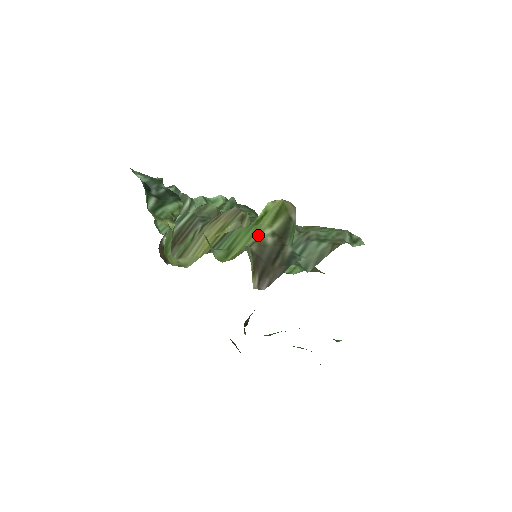
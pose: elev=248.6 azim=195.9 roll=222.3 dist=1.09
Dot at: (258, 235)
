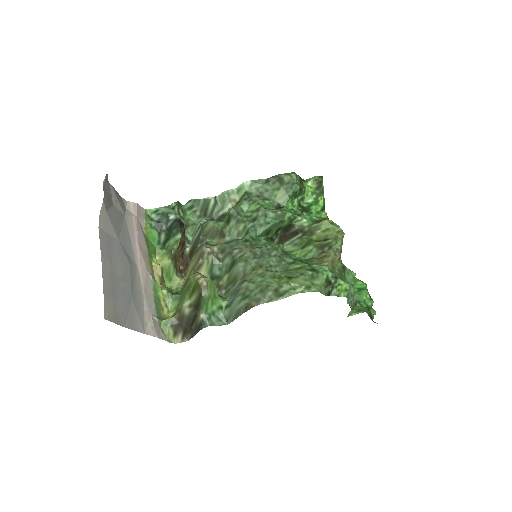
Dot at: (182, 305)
